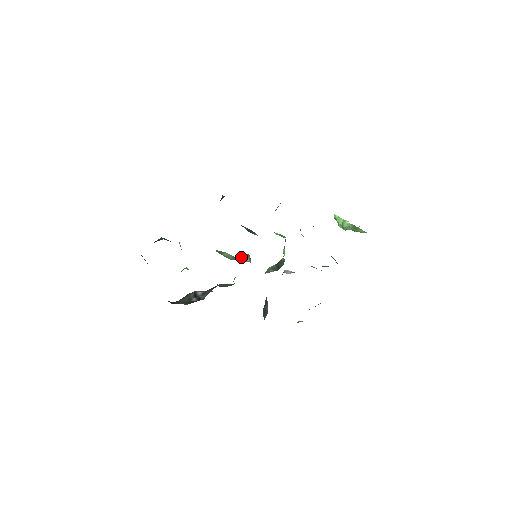
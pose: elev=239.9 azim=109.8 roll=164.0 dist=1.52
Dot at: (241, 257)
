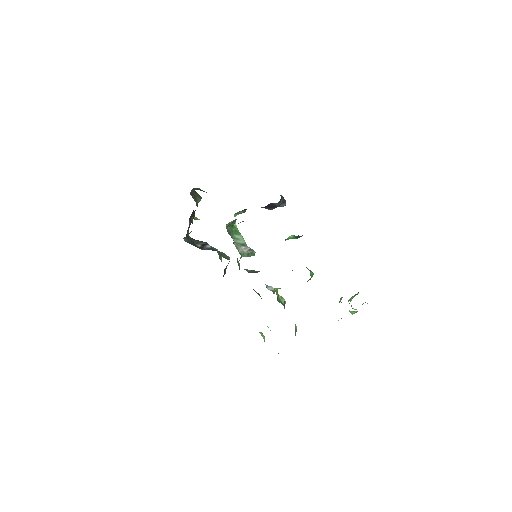
Dot at: (246, 247)
